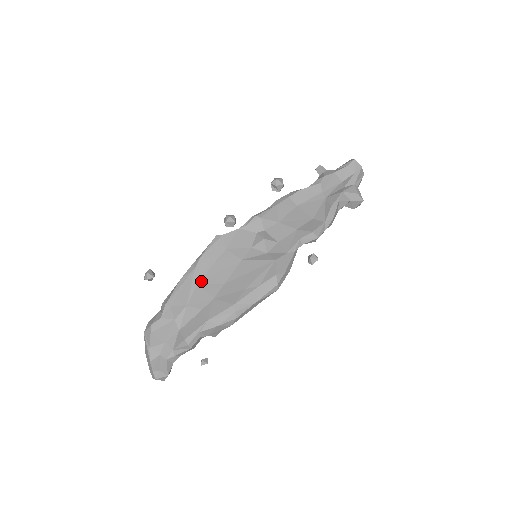
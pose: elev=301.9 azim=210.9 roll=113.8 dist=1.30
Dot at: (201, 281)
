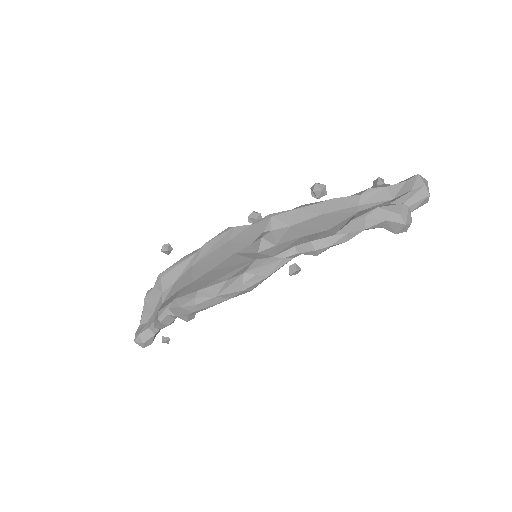
Dot at: (195, 264)
